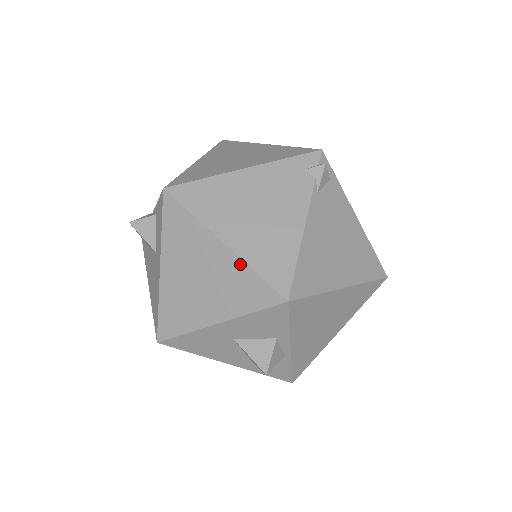
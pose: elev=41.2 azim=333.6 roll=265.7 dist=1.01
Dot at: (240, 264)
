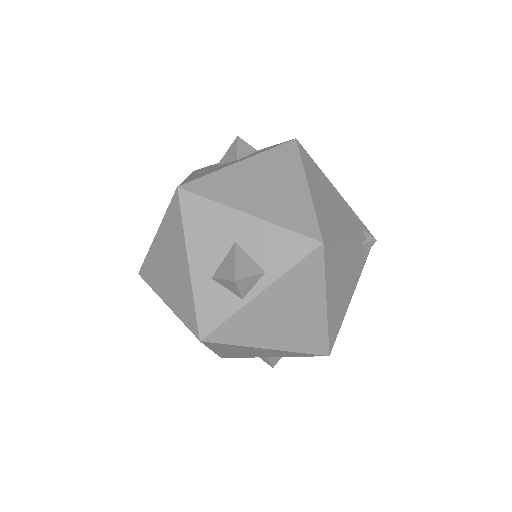
Dot at: (309, 202)
